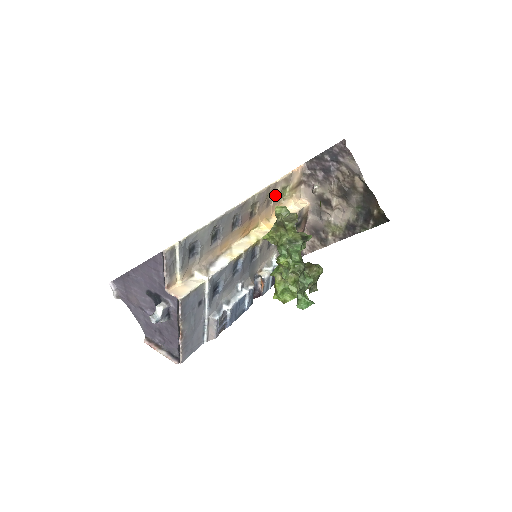
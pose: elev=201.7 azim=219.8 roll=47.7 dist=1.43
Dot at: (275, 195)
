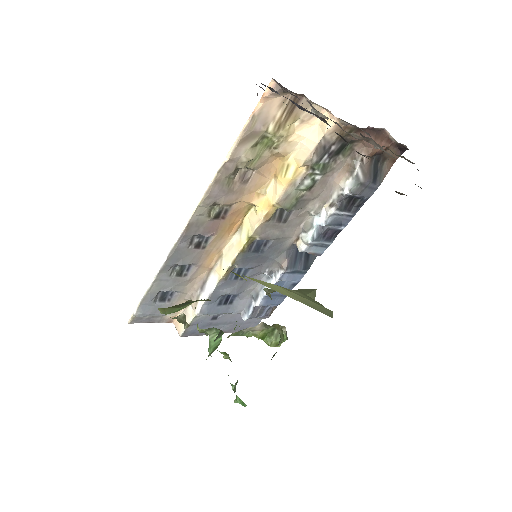
Dot at: (246, 165)
